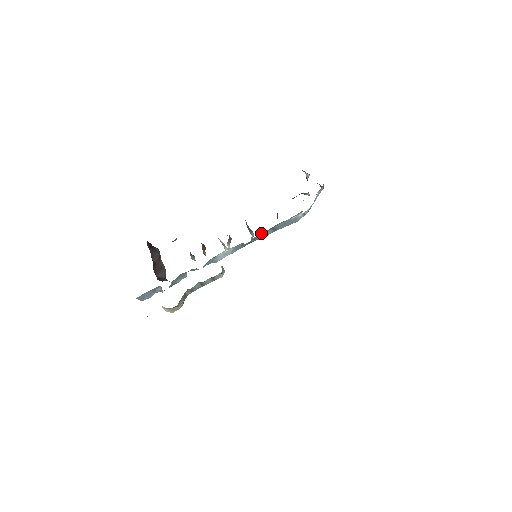
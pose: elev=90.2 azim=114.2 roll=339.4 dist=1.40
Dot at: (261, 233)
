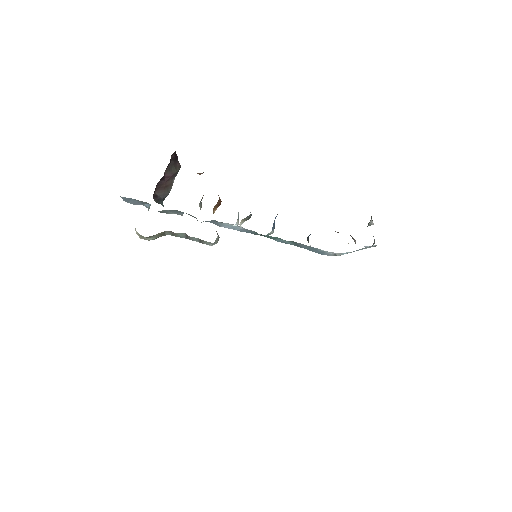
Dot at: occluded
